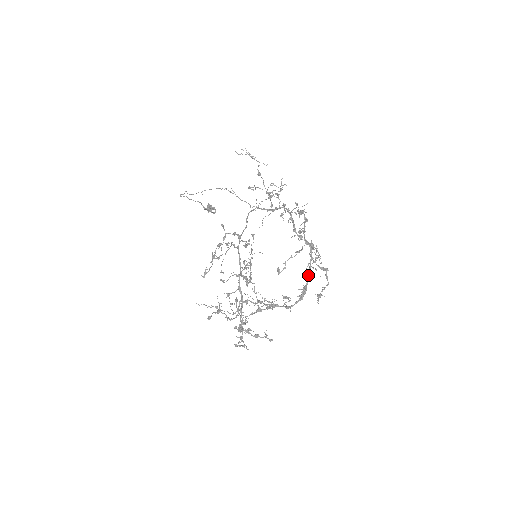
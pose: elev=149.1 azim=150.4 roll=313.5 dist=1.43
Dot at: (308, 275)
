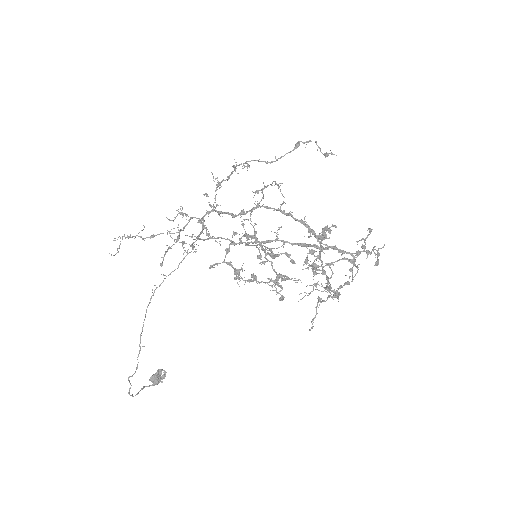
Dot at: (289, 212)
